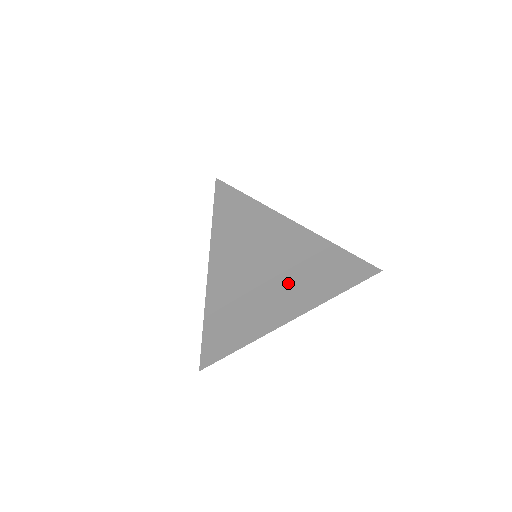
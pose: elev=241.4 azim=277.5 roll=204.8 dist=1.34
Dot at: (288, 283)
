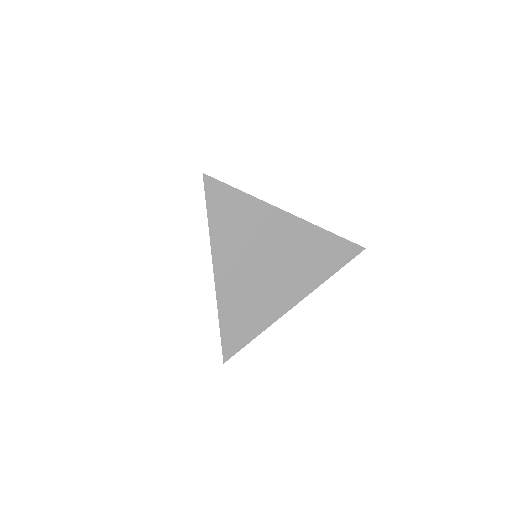
Dot at: (283, 265)
